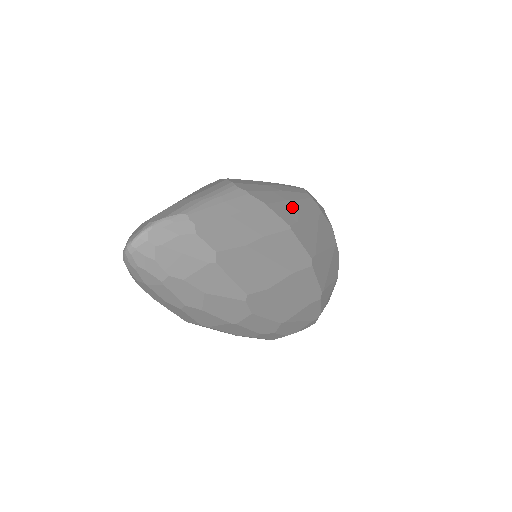
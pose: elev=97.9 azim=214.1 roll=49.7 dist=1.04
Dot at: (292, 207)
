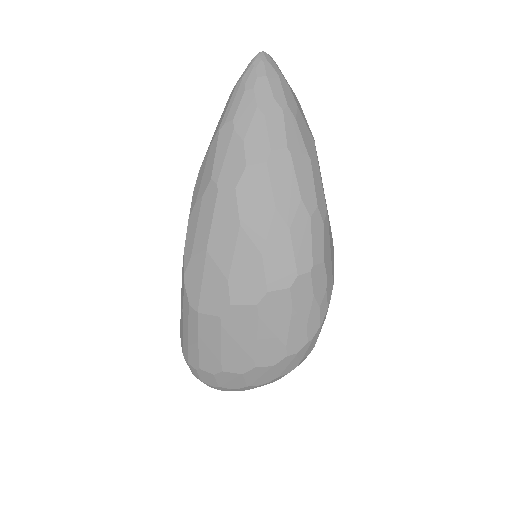
Dot at: occluded
